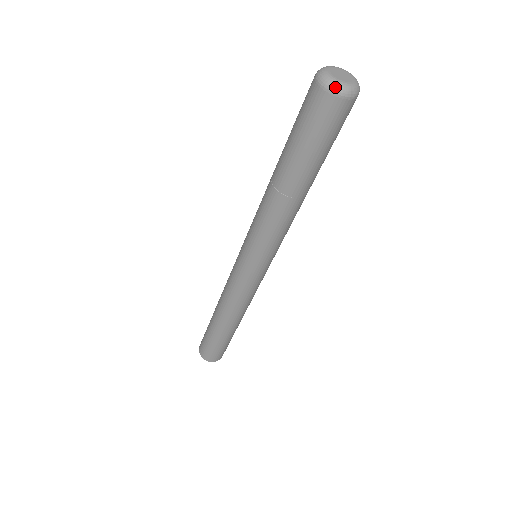
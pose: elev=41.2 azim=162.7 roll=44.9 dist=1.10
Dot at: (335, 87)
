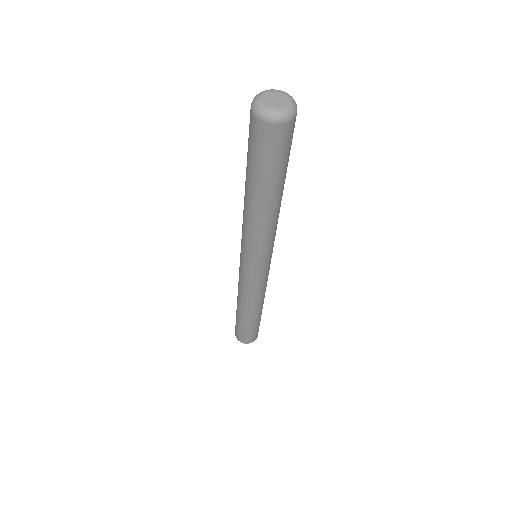
Dot at: (256, 109)
